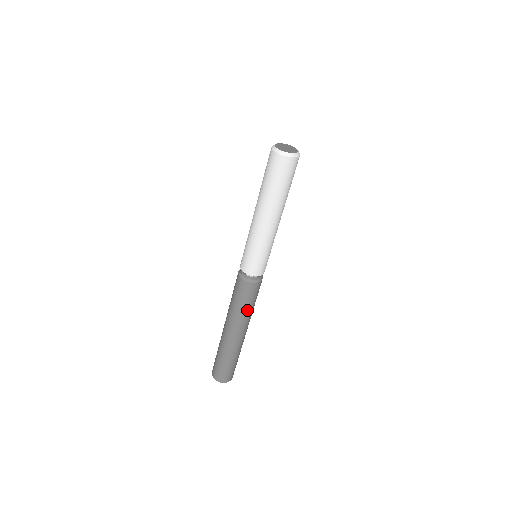
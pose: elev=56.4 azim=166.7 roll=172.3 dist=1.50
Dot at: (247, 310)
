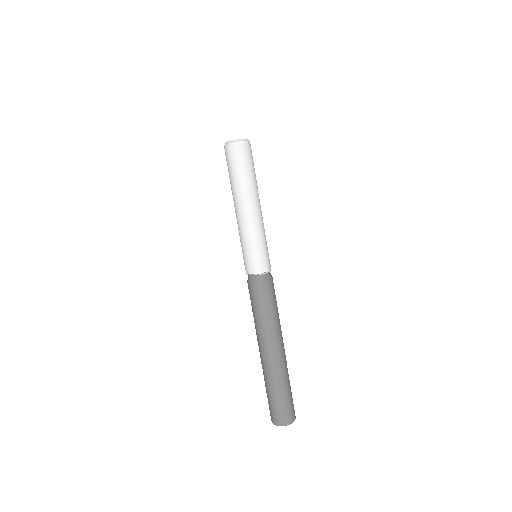
Dot at: (273, 316)
